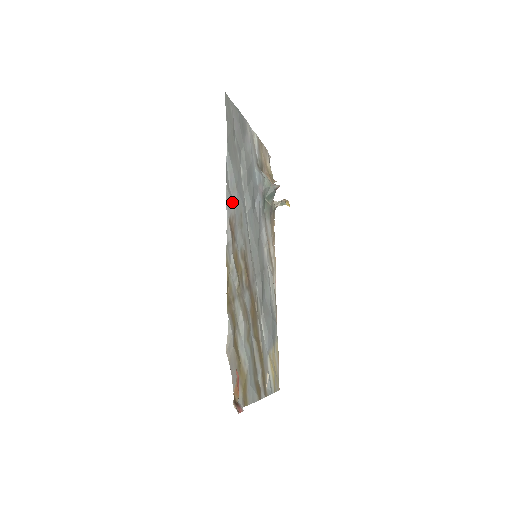
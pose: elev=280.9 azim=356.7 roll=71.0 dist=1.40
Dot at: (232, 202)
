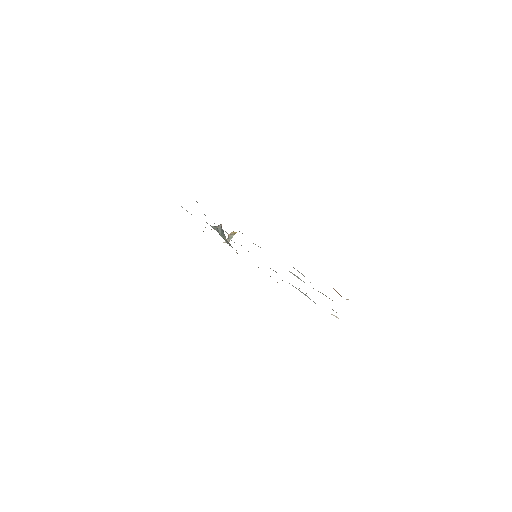
Dot at: occluded
